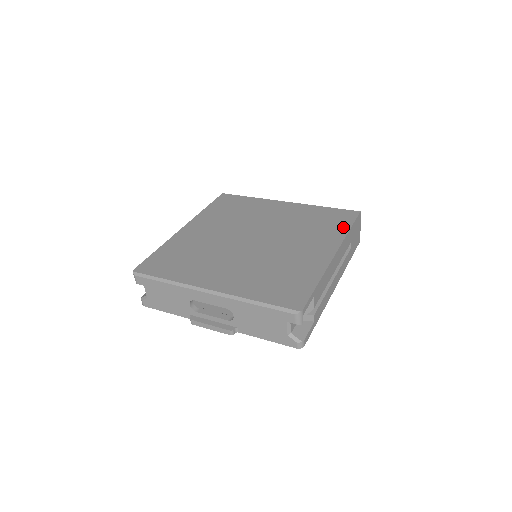
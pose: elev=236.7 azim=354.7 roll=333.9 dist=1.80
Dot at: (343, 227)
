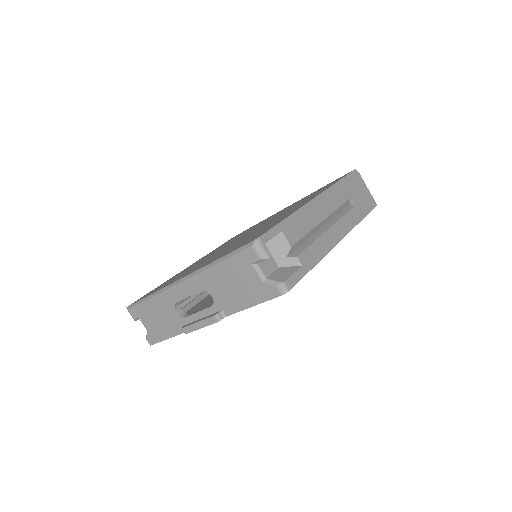
Dot at: occluded
